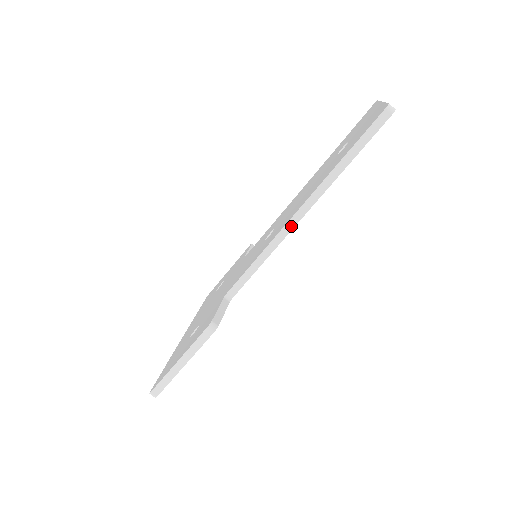
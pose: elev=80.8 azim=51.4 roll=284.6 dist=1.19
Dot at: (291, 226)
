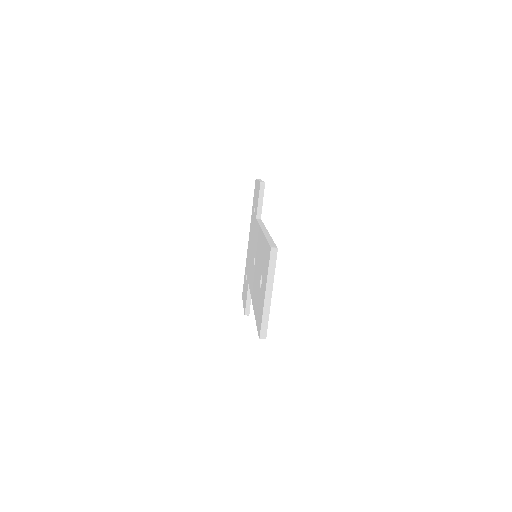
Dot at: occluded
